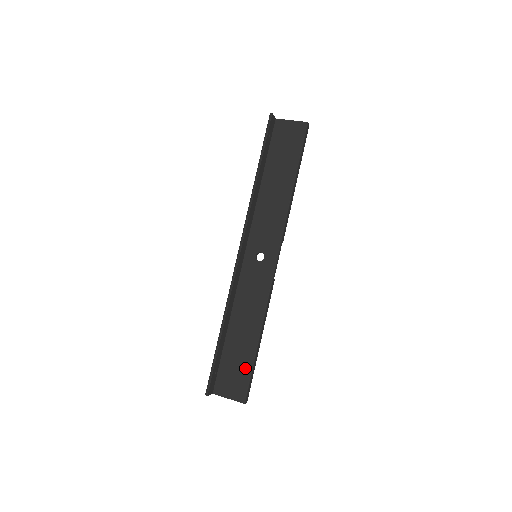
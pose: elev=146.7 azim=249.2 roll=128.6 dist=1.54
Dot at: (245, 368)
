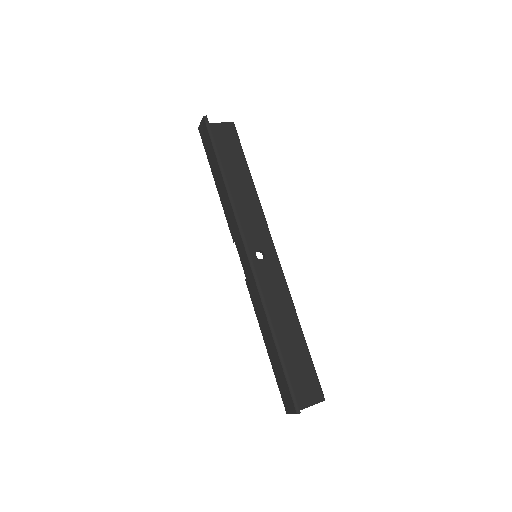
Dot at: (307, 366)
